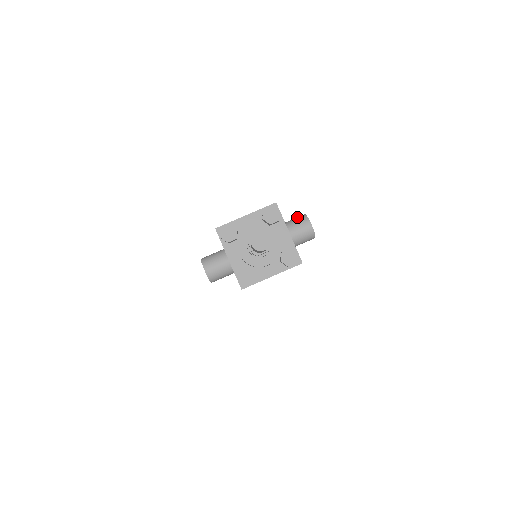
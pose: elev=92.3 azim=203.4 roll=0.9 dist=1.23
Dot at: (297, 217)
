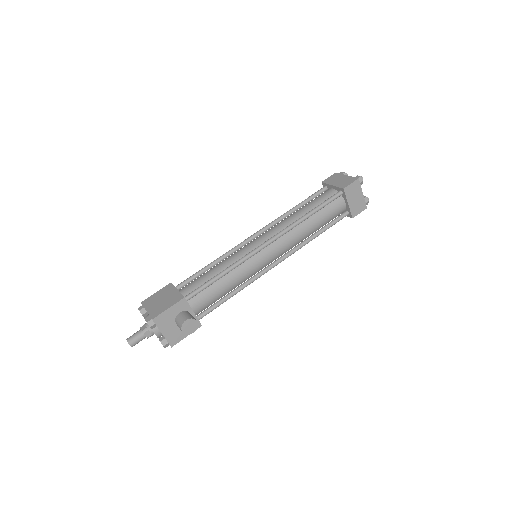
Dot at: (182, 319)
